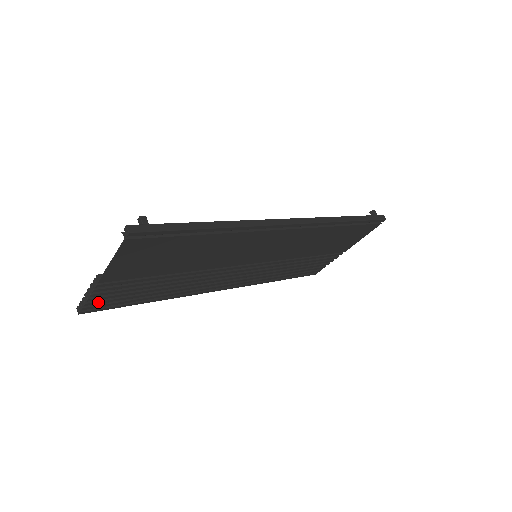
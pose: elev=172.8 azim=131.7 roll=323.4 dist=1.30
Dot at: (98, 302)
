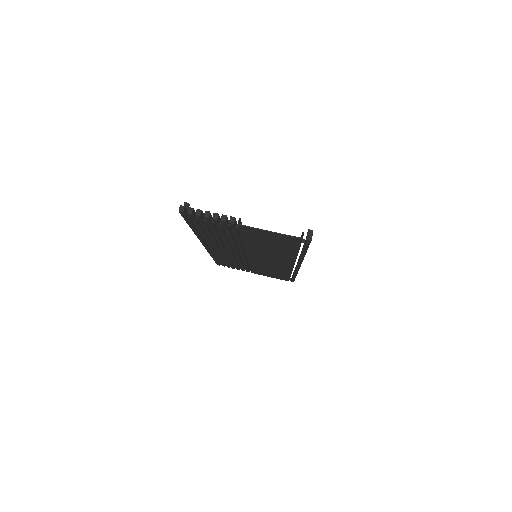
Dot at: (200, 219)
